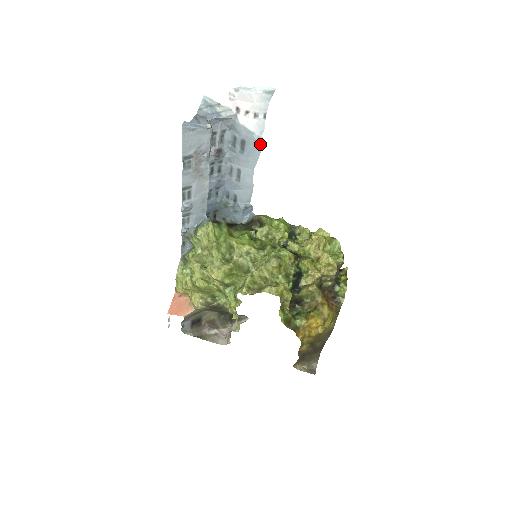
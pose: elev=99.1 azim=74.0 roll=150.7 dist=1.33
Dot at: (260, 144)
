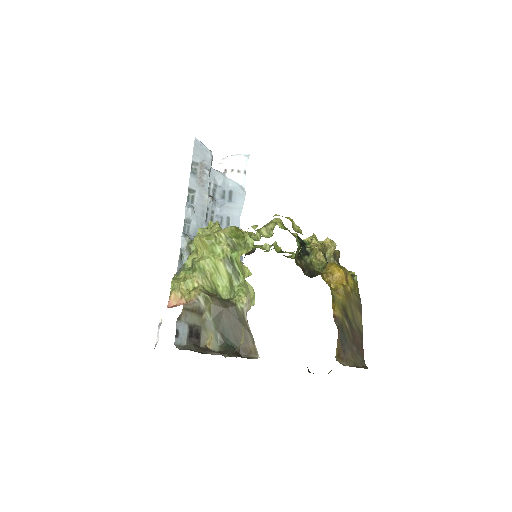
Dot at: (243, 193)
